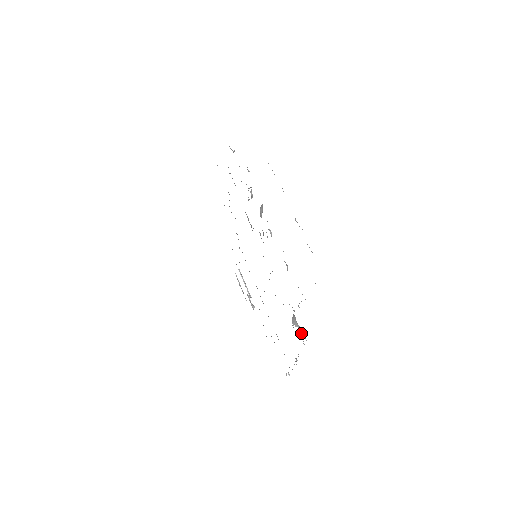
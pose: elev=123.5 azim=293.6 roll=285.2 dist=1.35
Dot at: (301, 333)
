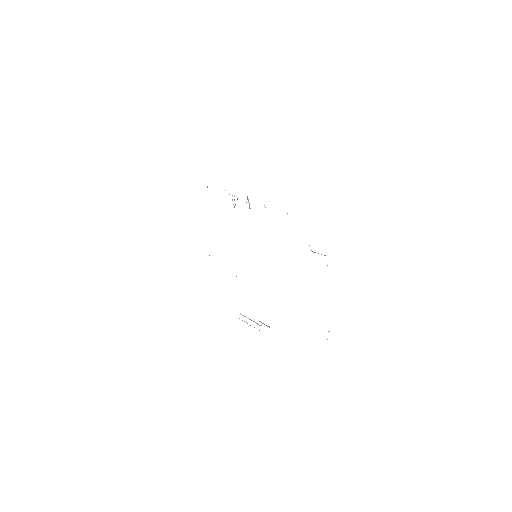
Dot at: occluded
